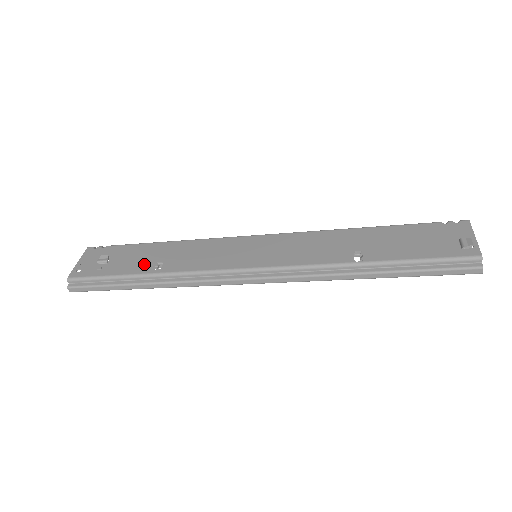
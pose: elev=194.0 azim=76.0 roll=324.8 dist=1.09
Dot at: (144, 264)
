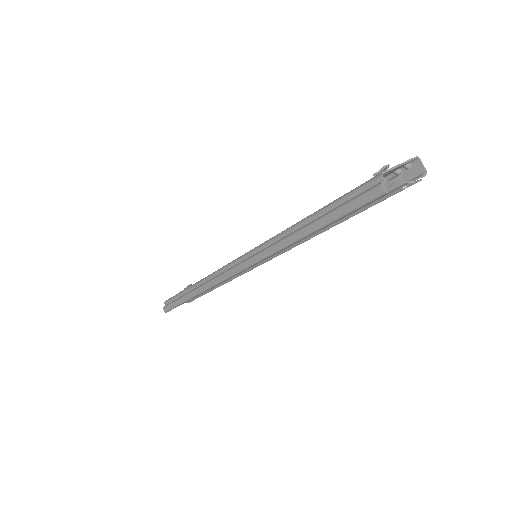
Dot at: occluded
